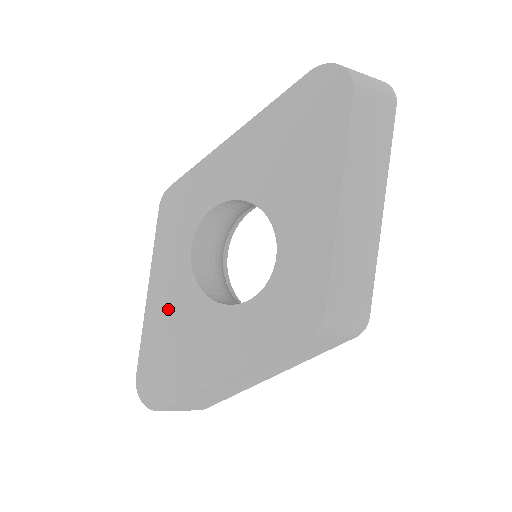
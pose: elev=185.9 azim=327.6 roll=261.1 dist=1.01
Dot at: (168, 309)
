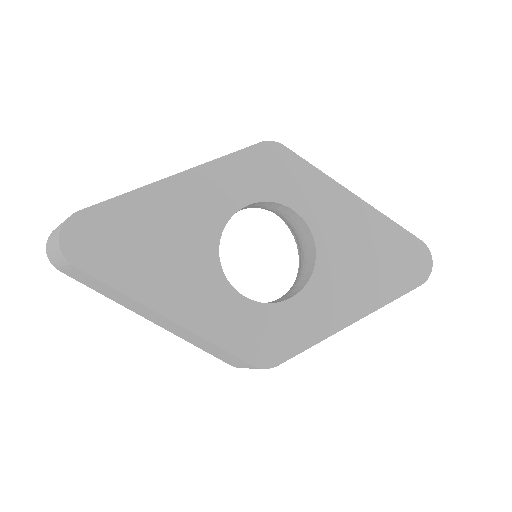
Dot at: (178, 212)
